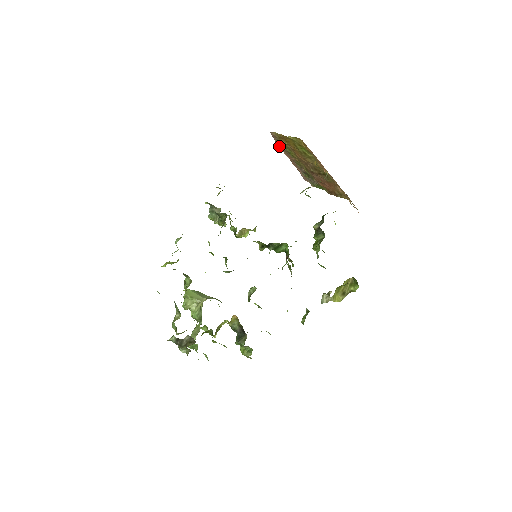
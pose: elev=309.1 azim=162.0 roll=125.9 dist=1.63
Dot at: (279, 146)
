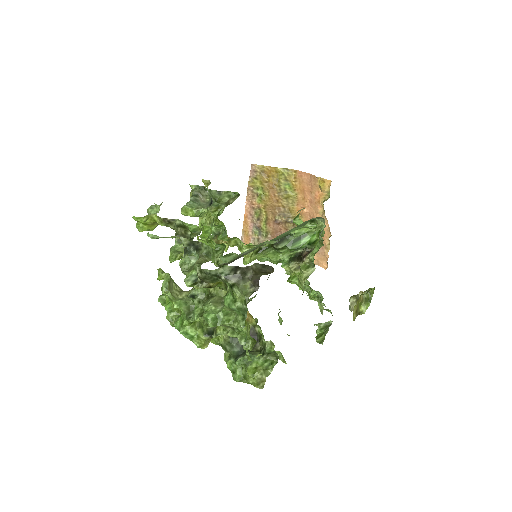
Dot at: (248, 187)
